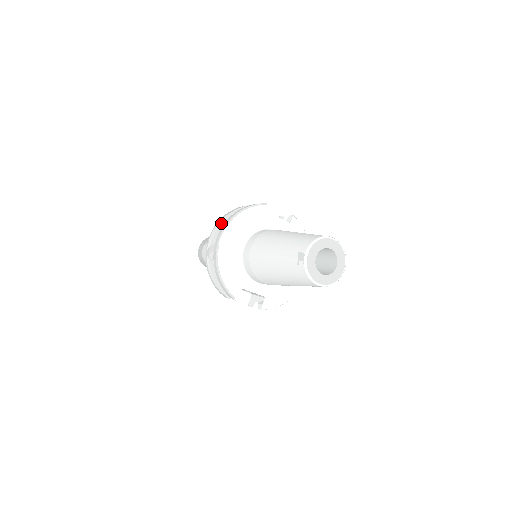
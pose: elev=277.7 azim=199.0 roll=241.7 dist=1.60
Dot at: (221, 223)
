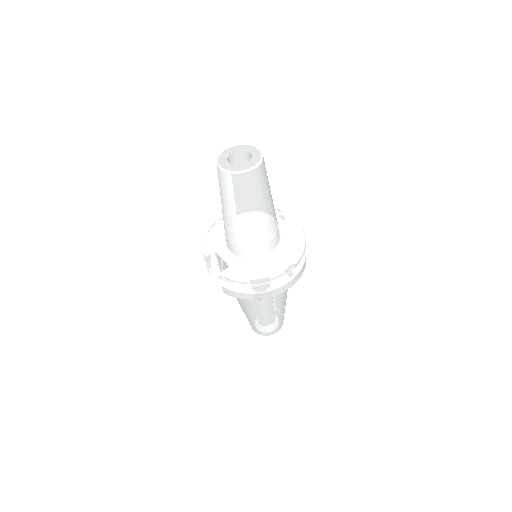
Dot at: occluded
